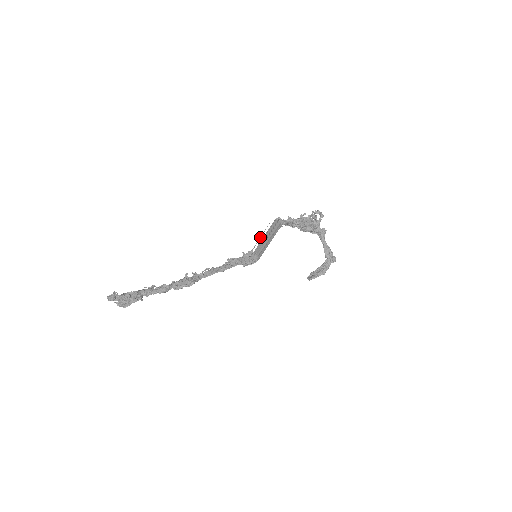
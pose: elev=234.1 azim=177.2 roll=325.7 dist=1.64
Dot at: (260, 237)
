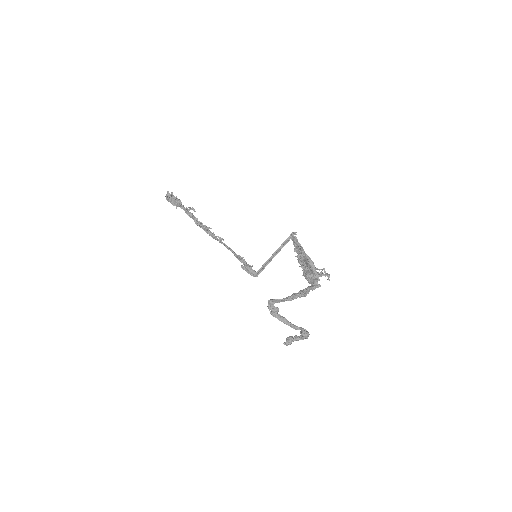
Dot at: occluded
